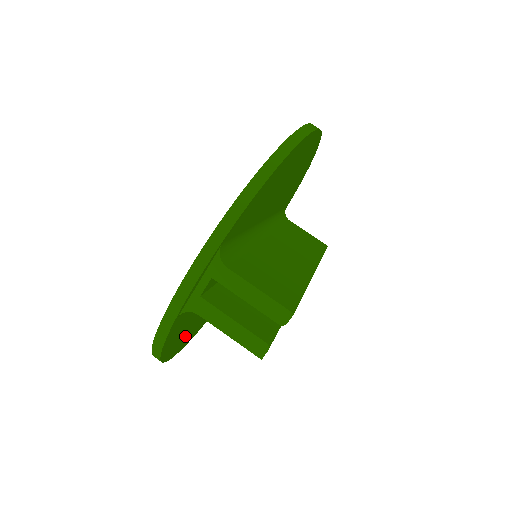
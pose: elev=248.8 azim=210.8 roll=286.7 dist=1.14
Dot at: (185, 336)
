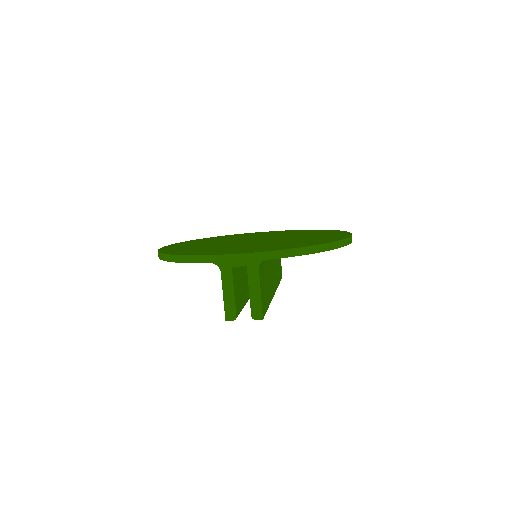
Dot at: occluded
